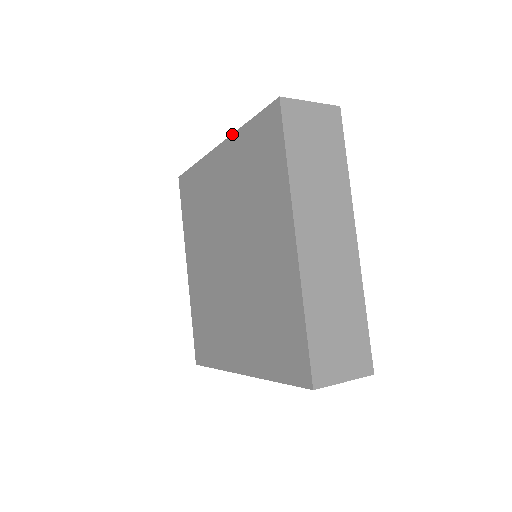
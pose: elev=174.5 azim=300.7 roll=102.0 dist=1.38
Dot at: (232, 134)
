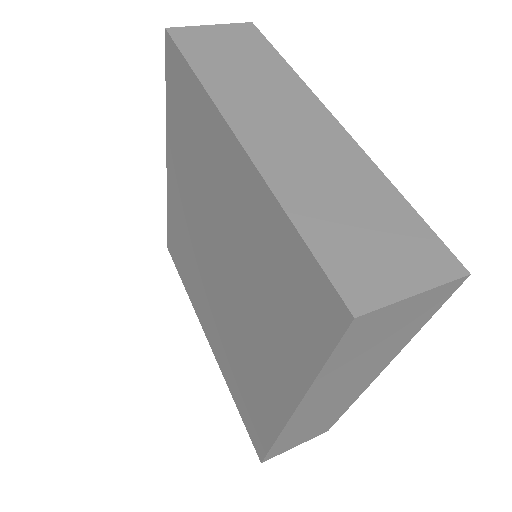
Dot at: (166, 133)
